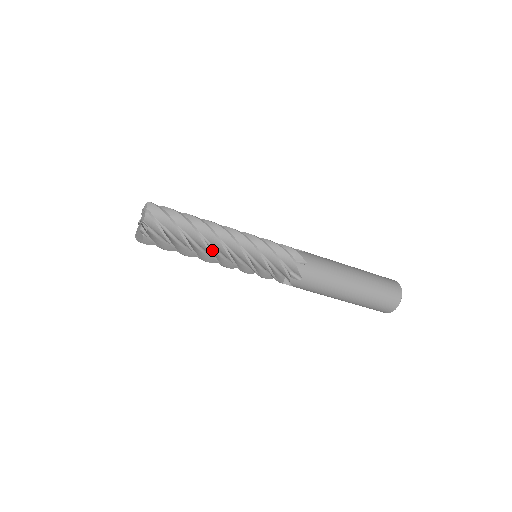
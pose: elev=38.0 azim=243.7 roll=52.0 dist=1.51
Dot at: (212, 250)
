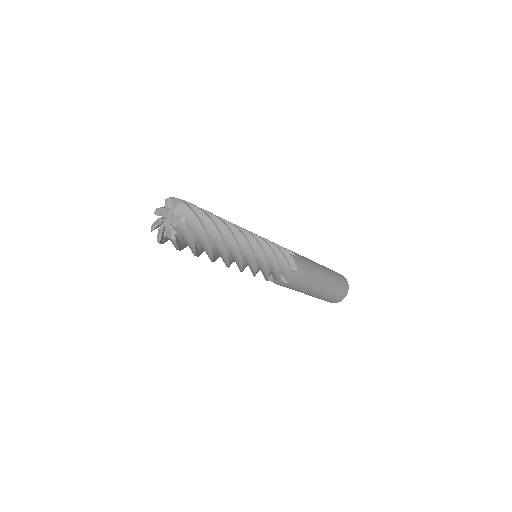
Dot at: occluded
